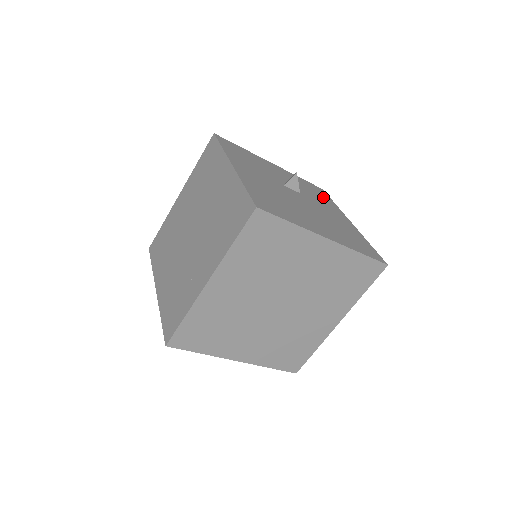
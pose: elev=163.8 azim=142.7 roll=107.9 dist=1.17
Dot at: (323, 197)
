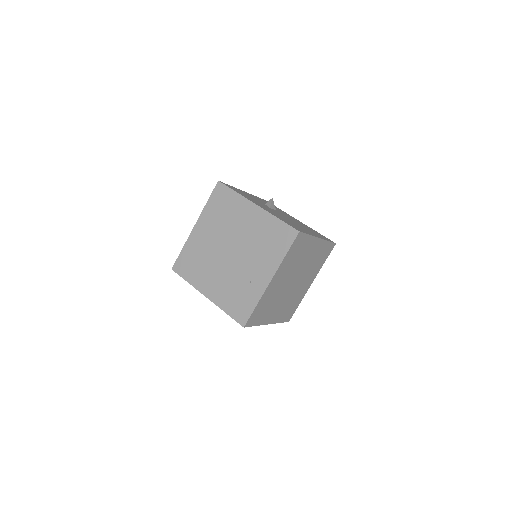
Dot at: (275, 207)
